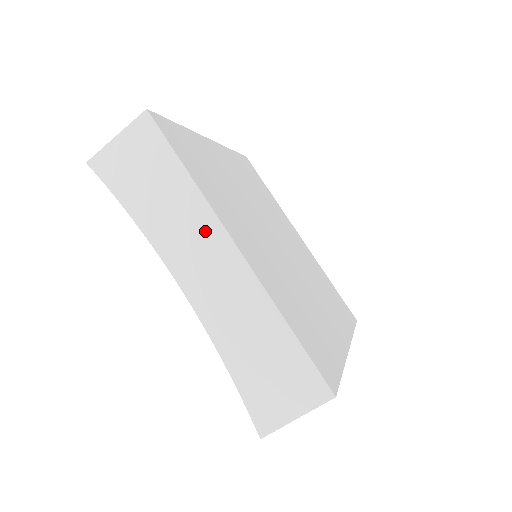
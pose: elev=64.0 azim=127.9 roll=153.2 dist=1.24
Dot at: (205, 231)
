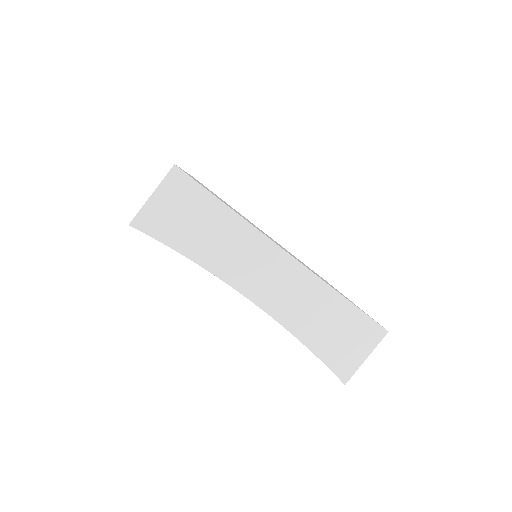
Dot at: occluded
